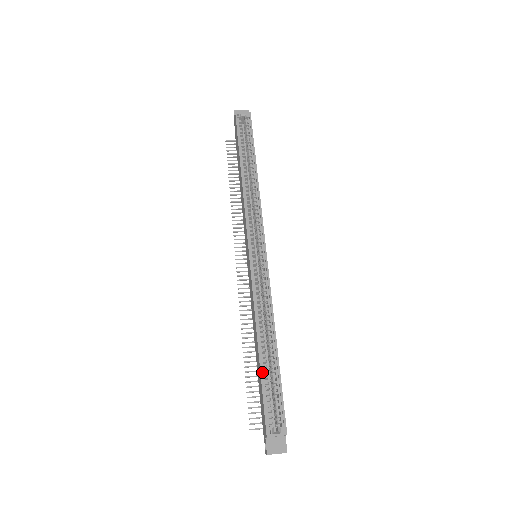
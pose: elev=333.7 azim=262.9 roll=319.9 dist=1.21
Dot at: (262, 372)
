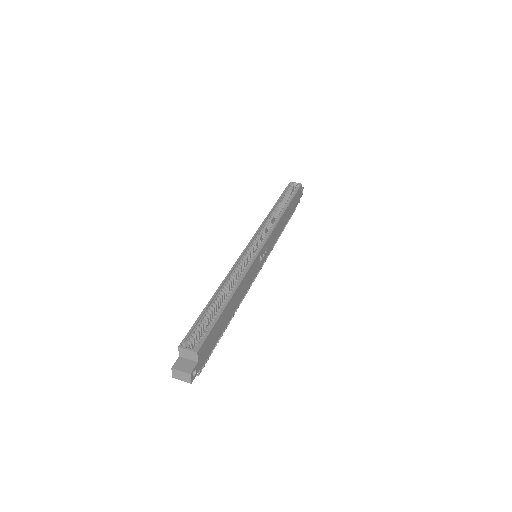
Dot at: (207, 307)
